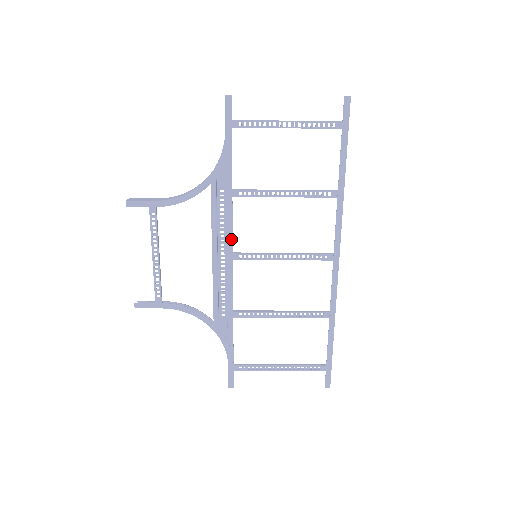
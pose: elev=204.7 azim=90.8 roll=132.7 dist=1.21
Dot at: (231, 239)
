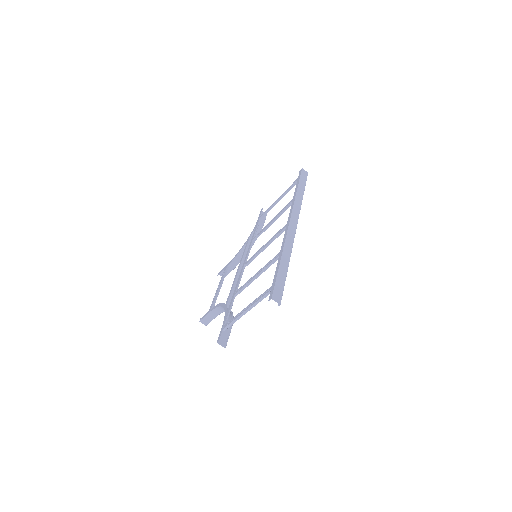
Dot at: (247, 256)
